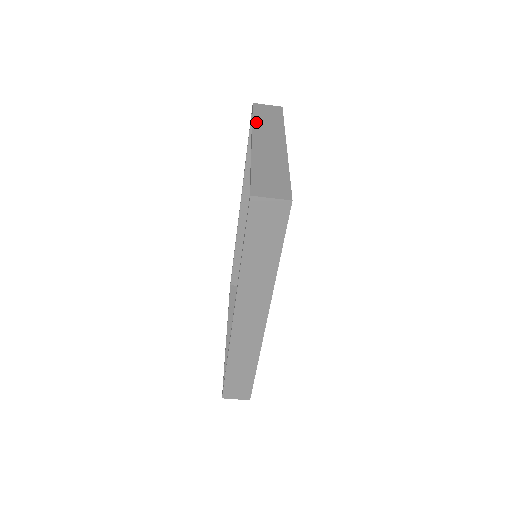
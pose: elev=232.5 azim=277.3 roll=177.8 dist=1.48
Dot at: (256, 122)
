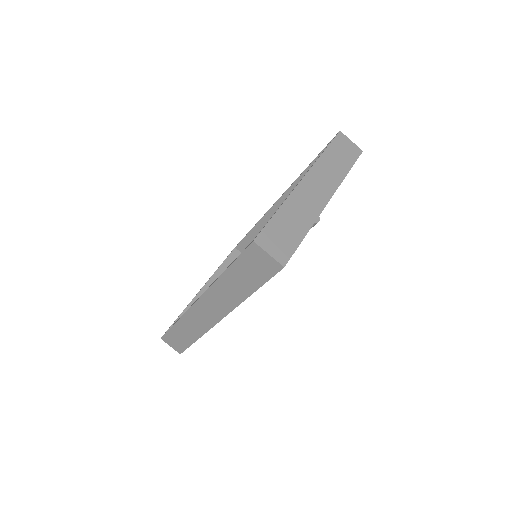
Dot at: (324, 157)
